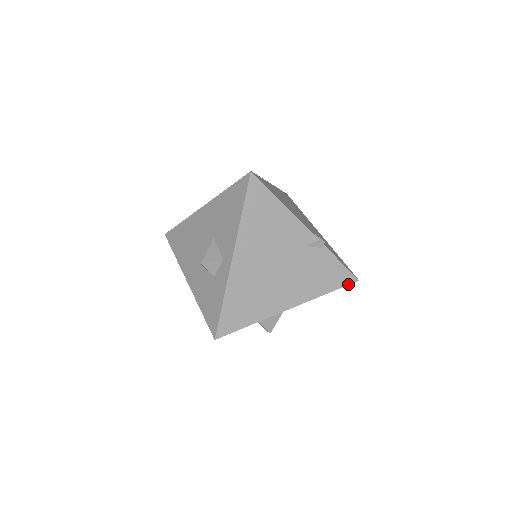
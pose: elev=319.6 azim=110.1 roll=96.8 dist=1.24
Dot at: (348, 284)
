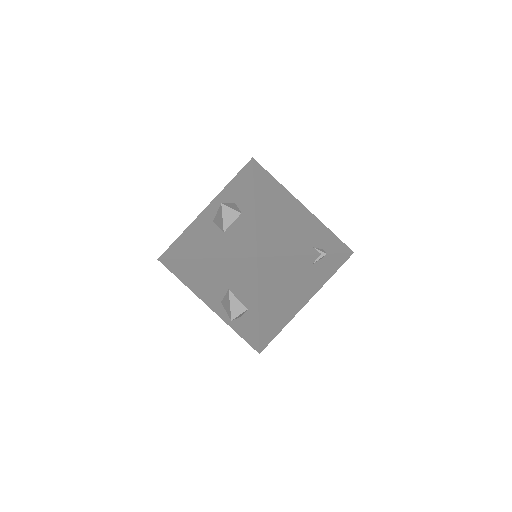
Dot at: (346, 260)
